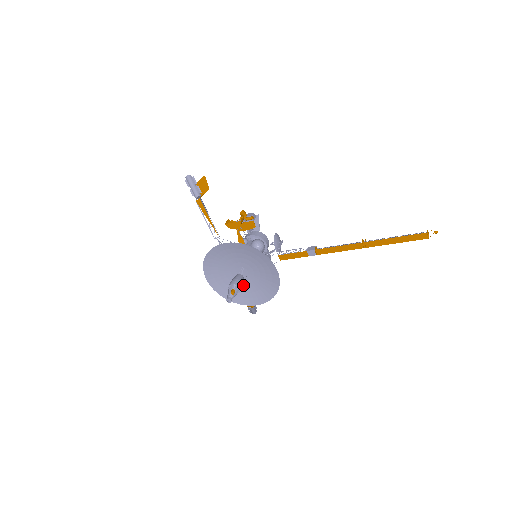
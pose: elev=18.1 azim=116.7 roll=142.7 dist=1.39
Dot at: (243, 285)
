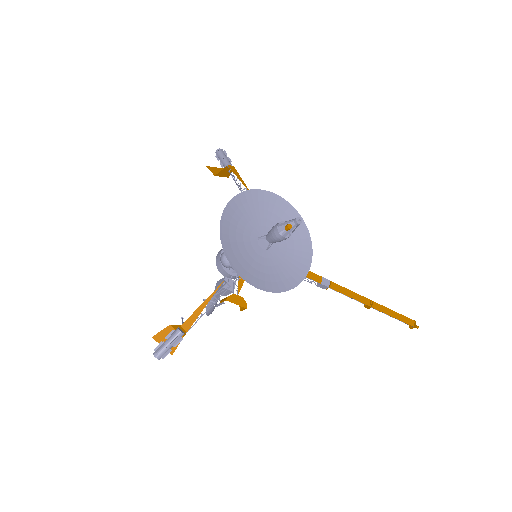
Dot at: (255, 257)
